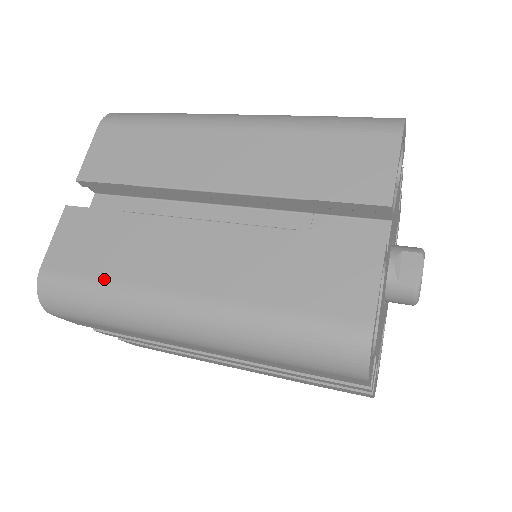
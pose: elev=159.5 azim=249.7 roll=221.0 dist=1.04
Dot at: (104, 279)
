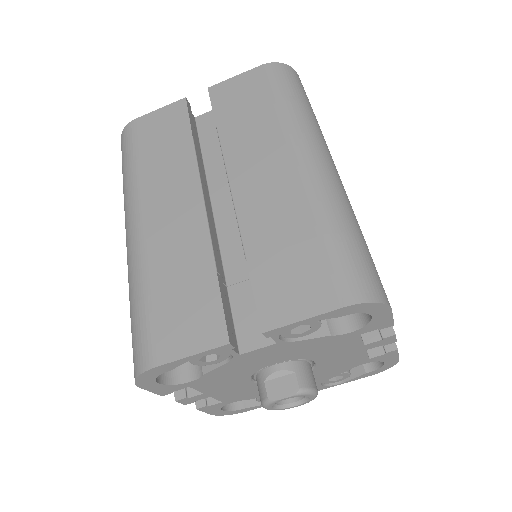
Dot at: (138, 163)
